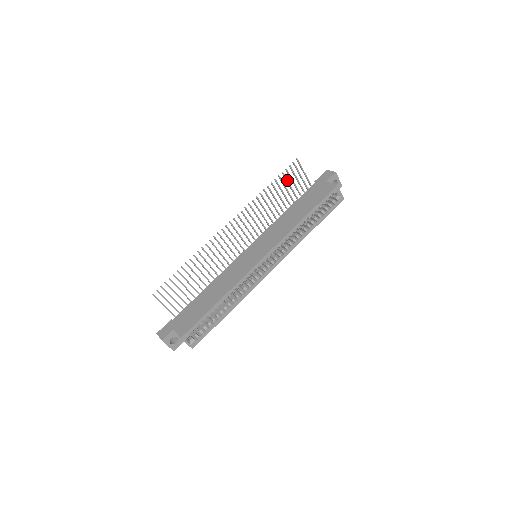
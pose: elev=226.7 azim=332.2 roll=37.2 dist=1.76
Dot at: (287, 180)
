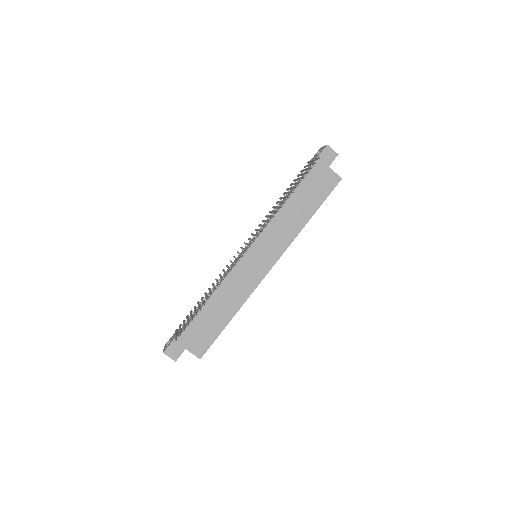
Dot at: (302, 178)
